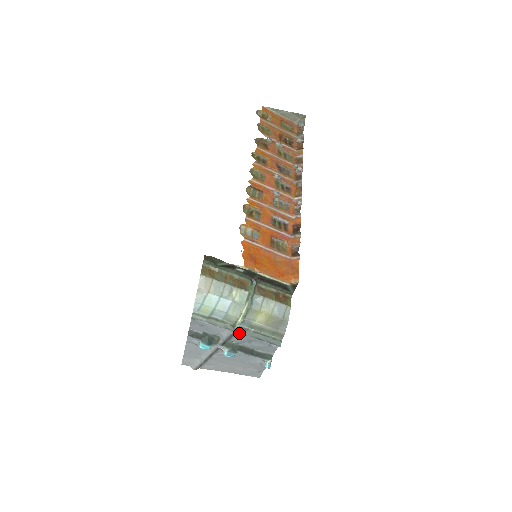
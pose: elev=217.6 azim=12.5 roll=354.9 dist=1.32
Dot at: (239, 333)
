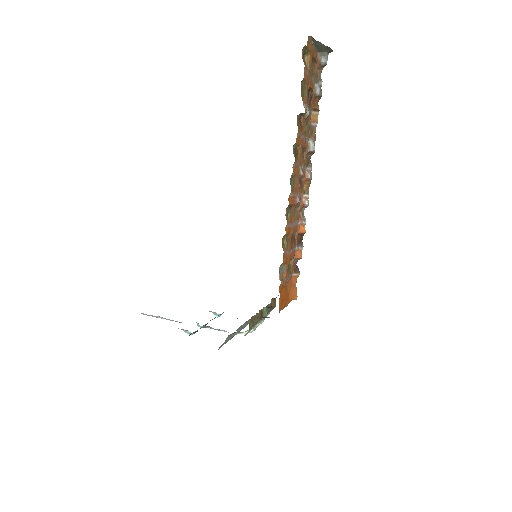
Dot at: (236, 334)
